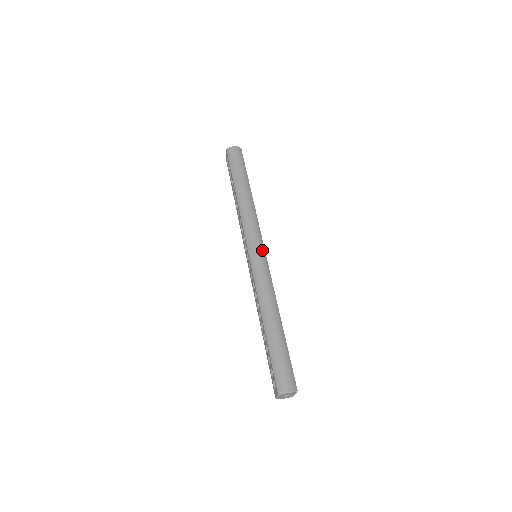
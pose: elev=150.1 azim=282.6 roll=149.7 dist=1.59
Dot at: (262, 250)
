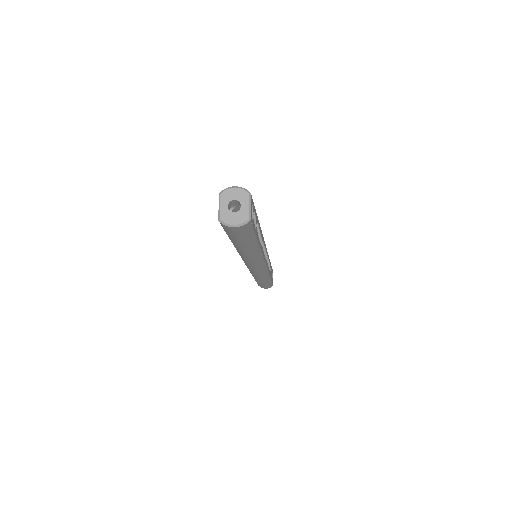
Dot at: occluded
